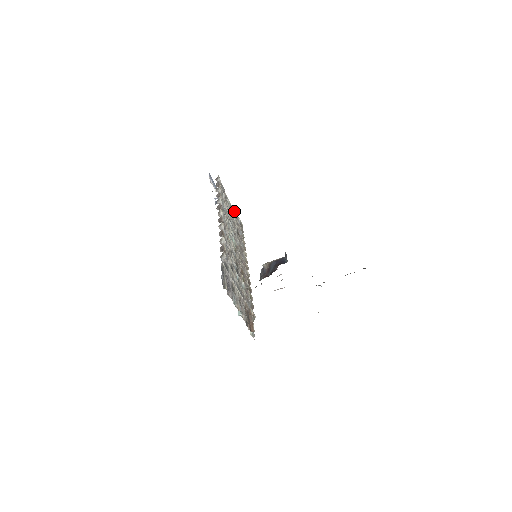
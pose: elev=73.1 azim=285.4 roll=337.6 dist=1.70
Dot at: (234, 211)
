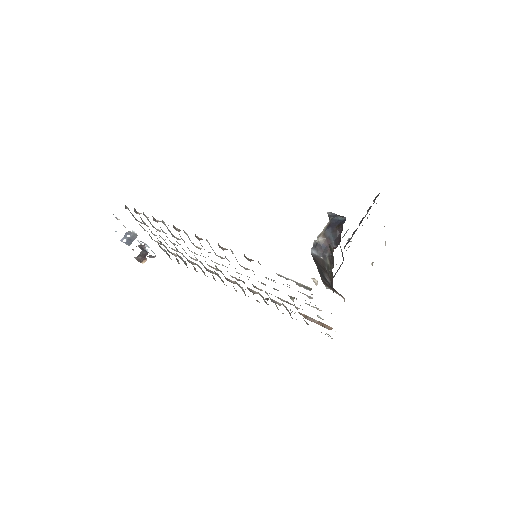
Dot at: (155, 241)
